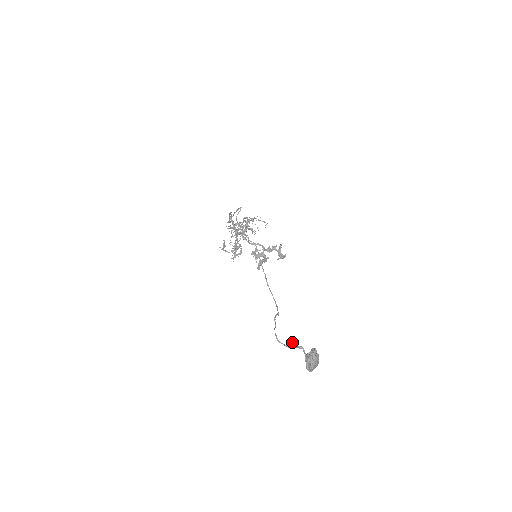
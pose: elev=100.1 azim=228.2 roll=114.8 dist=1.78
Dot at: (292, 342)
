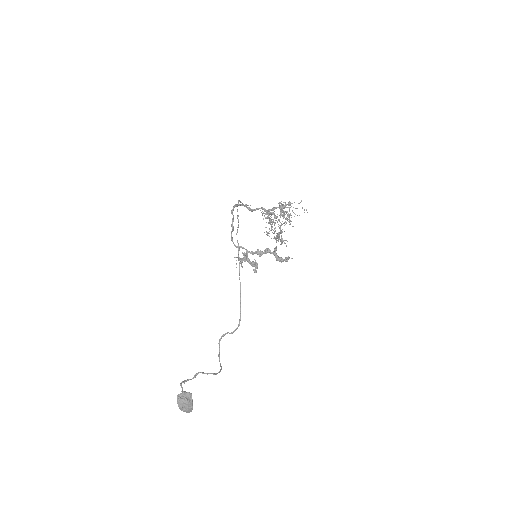
Dot at: (196, 373)
